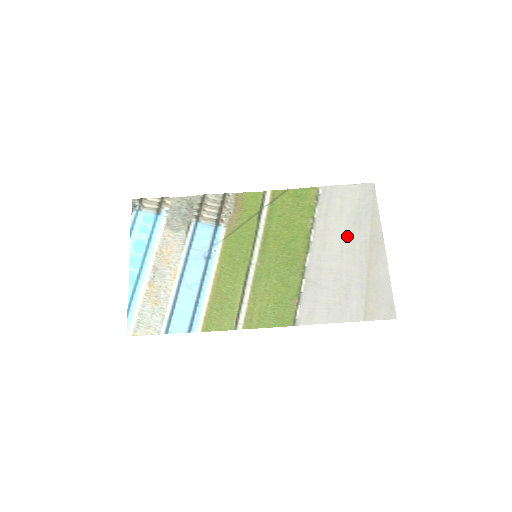
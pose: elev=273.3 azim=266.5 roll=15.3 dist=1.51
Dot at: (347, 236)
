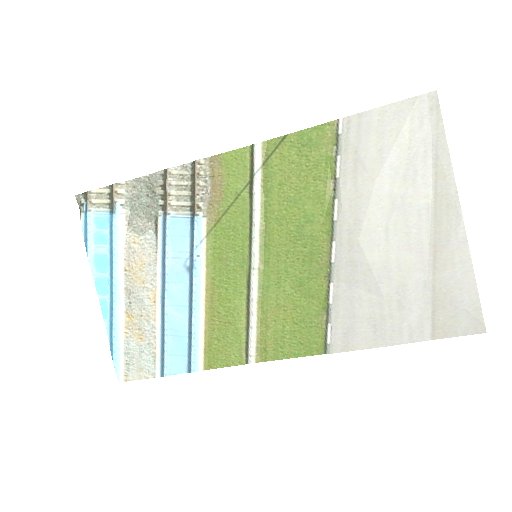
Dot at: (394, 203)
